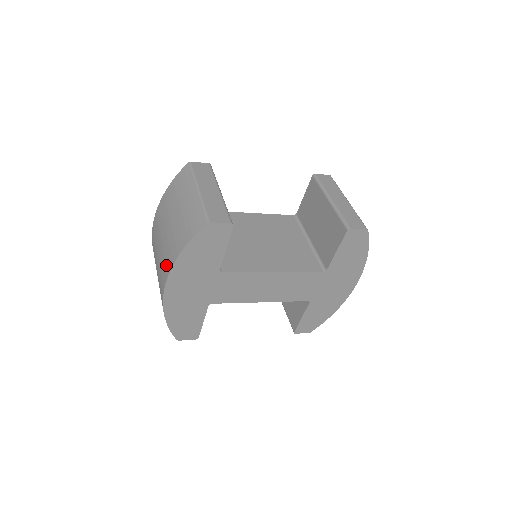
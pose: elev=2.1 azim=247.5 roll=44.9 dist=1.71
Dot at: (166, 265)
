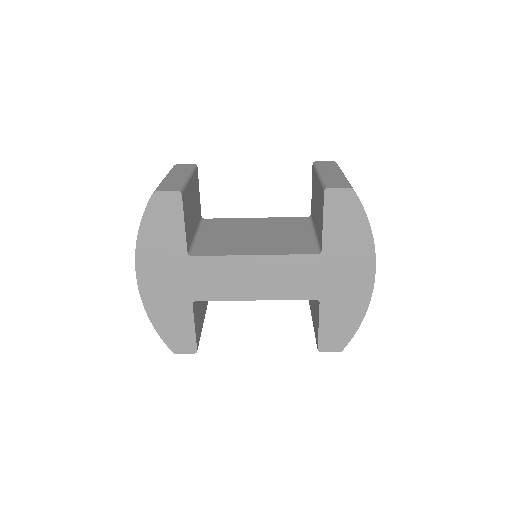
Dot at: occluded
